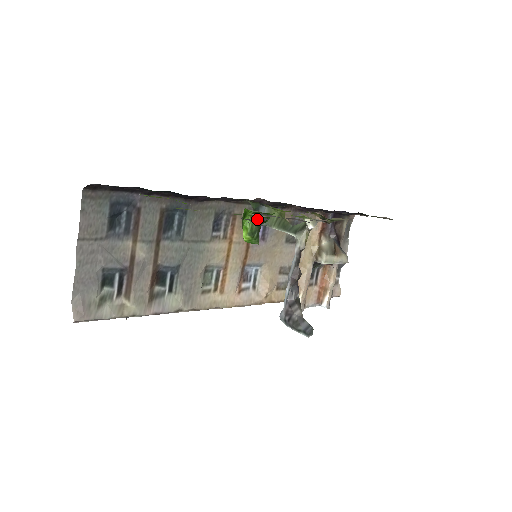
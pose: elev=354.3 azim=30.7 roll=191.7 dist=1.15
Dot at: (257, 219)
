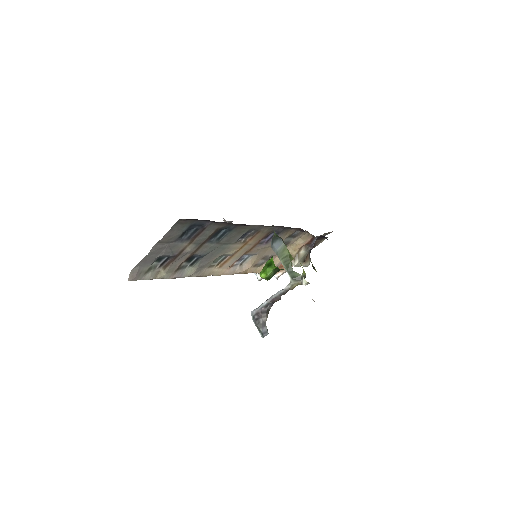
Dot at: occluded
